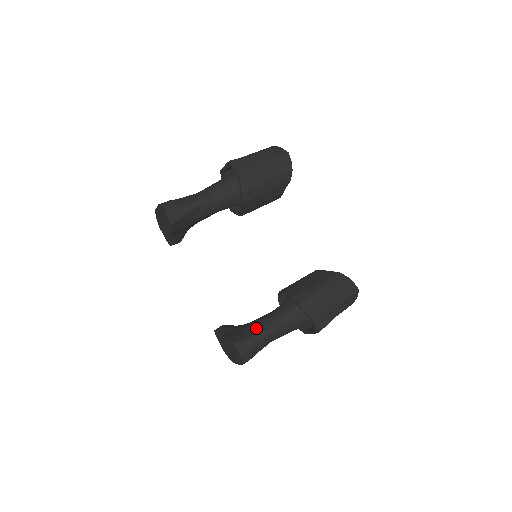
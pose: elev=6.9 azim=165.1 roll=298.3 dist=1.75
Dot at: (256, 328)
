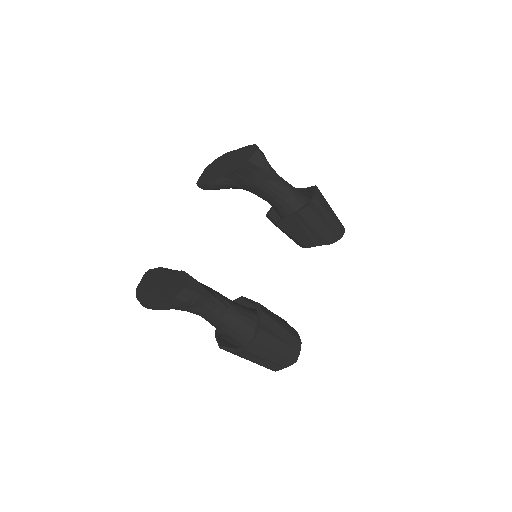
Dot at: (211, 290)
